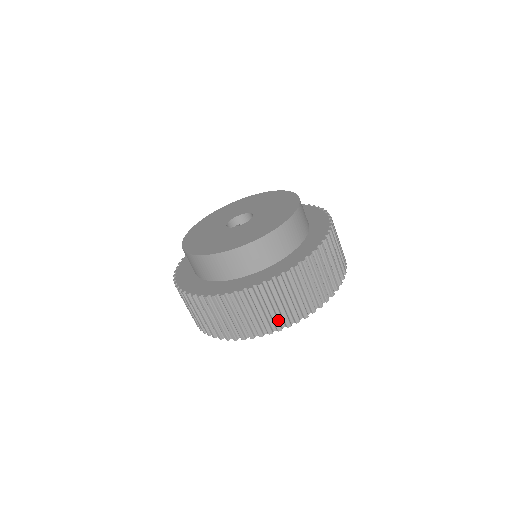
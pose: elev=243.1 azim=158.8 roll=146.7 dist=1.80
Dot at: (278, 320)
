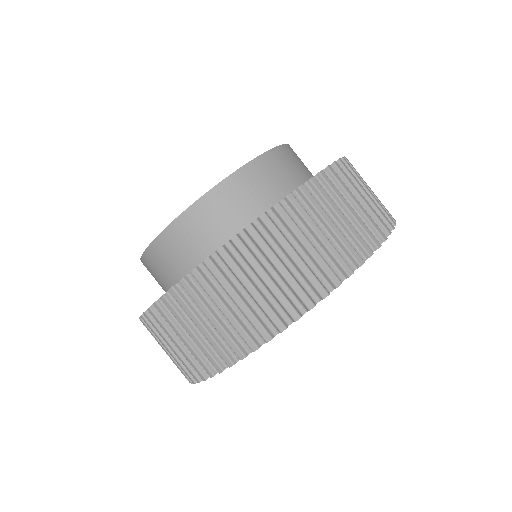
Dot at: (351, 246)
